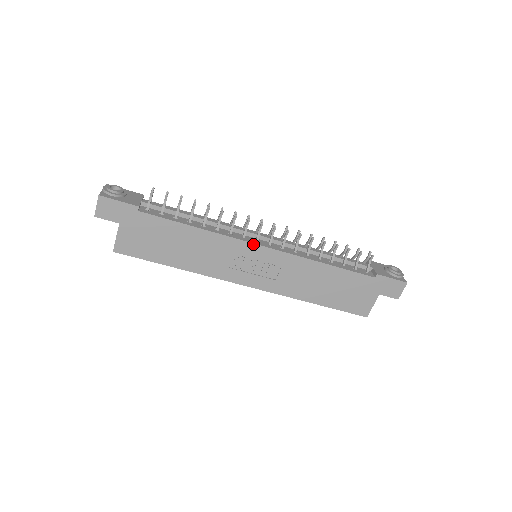
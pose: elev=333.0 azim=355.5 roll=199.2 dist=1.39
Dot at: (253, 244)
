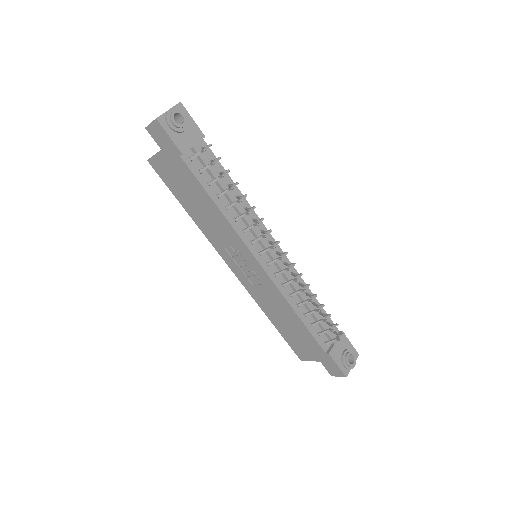
Dot at: (252, 255)
